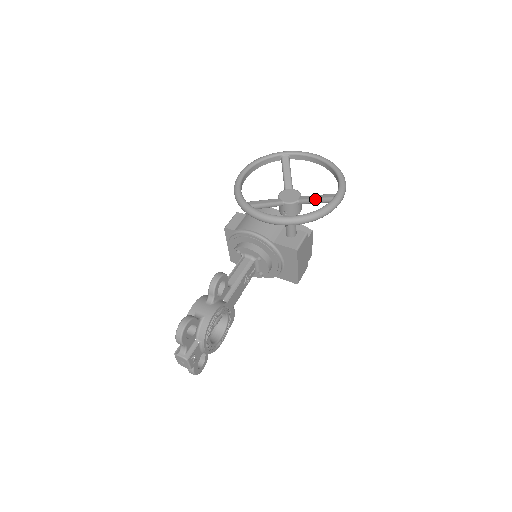
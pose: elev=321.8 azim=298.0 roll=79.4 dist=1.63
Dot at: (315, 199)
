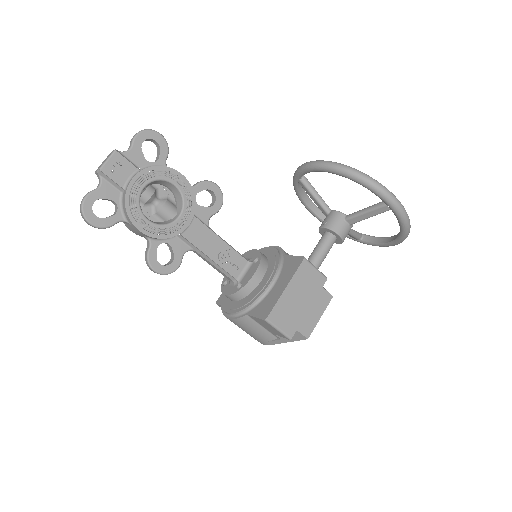
Dot at: (367, 207)
